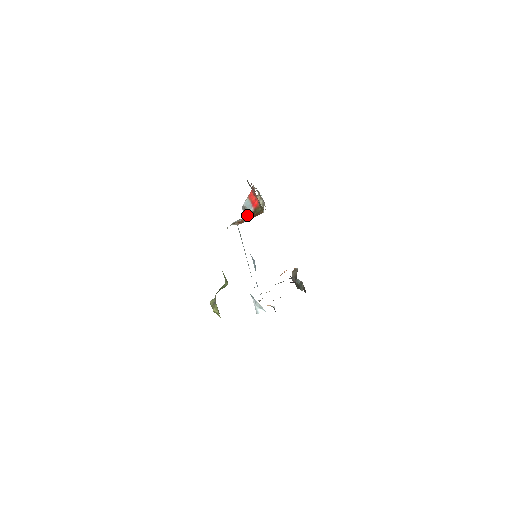
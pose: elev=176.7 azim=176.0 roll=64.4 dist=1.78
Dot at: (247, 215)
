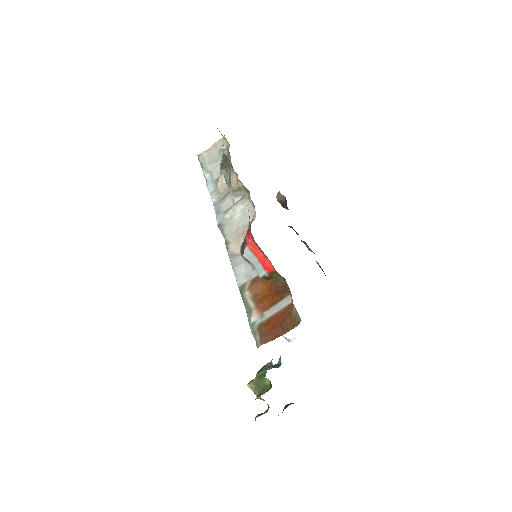
Dot at: (258, 277)
